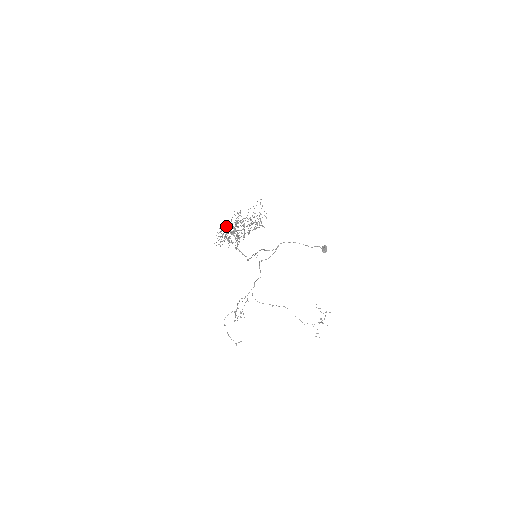
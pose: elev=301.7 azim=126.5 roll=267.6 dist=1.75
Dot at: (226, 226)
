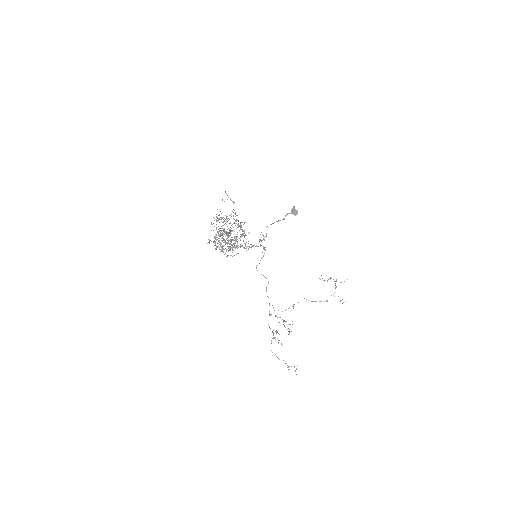
Dot at: (215, 243)
